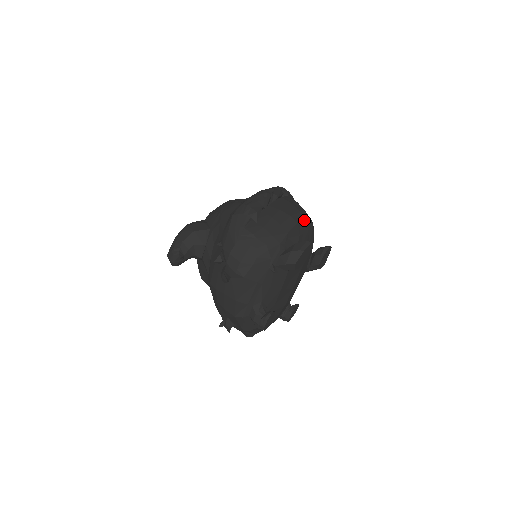
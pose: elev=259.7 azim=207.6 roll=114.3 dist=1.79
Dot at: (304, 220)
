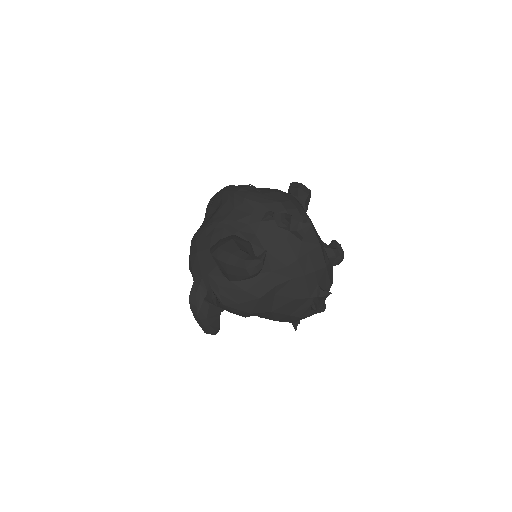
Dot at: occluded
